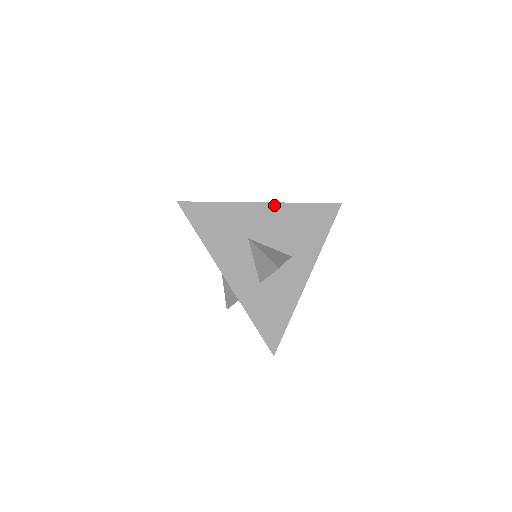
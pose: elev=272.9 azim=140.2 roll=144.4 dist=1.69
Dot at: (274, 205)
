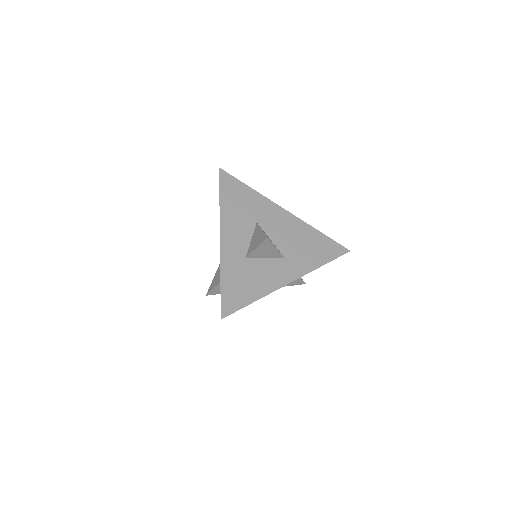
Dot at: (292, 216)
